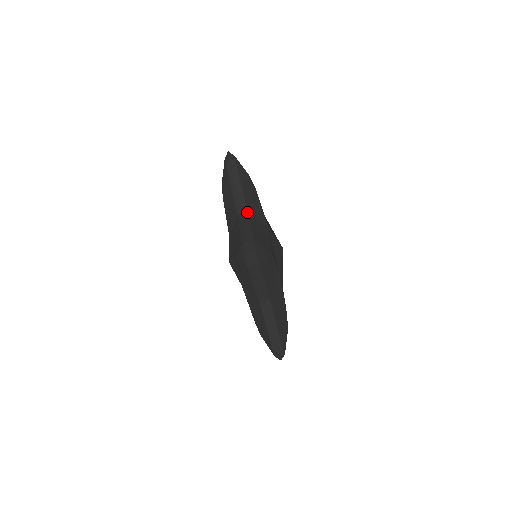
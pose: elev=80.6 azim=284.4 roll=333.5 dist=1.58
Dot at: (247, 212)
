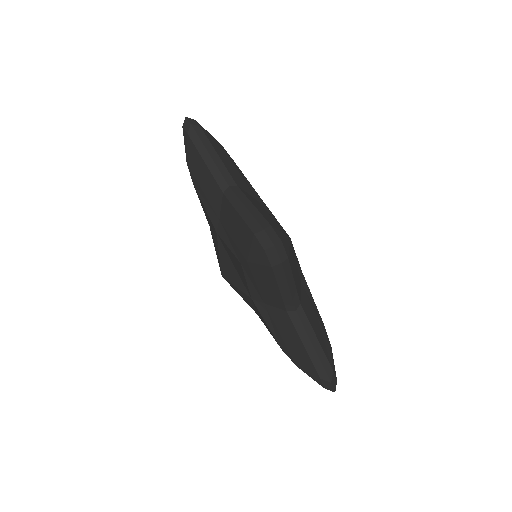
Dot at: occluded
